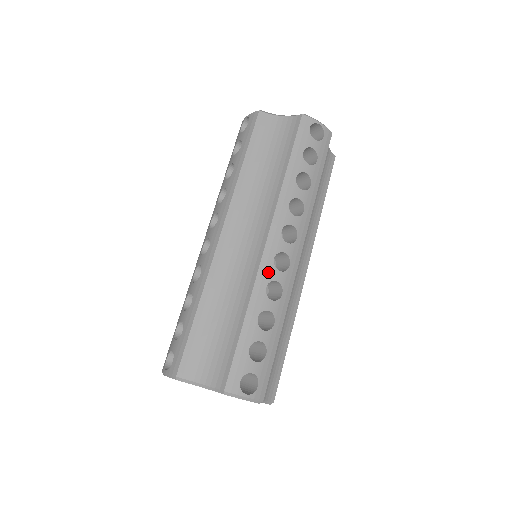
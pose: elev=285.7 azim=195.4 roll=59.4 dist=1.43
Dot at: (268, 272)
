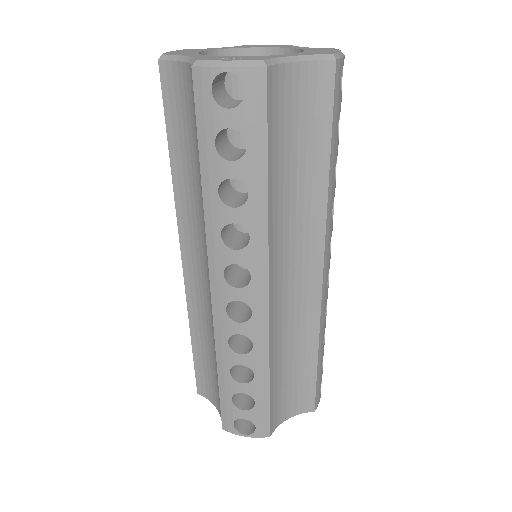
Dot at: (325, 300)
